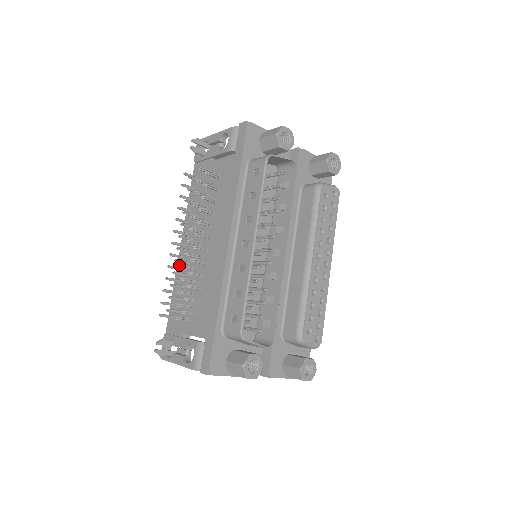
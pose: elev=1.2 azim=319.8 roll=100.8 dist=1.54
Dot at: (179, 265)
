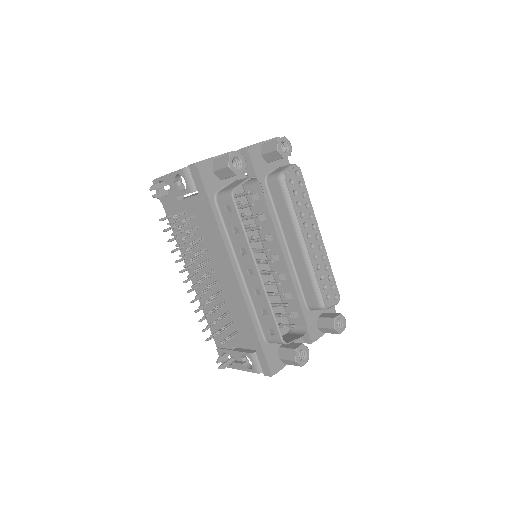
Dot at: (198, 293)
